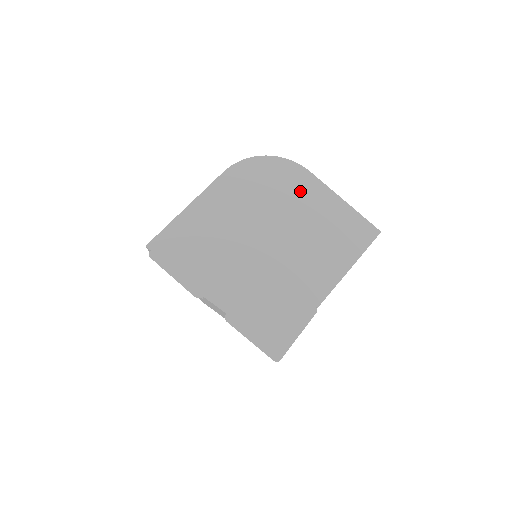
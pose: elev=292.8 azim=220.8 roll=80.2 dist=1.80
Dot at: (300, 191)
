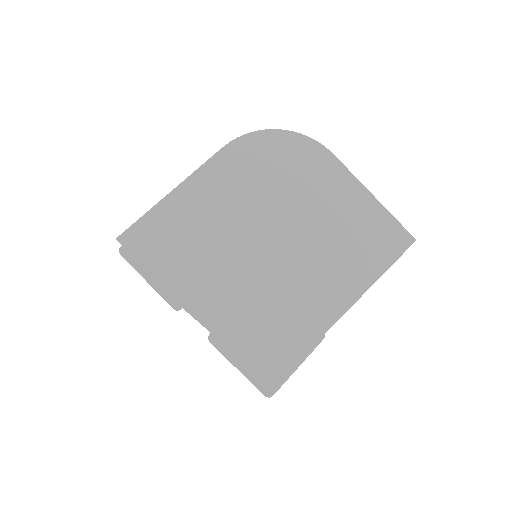
Dot at: (318, 180)
